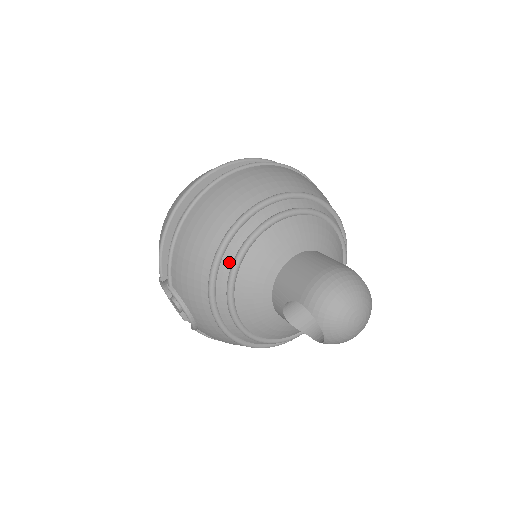
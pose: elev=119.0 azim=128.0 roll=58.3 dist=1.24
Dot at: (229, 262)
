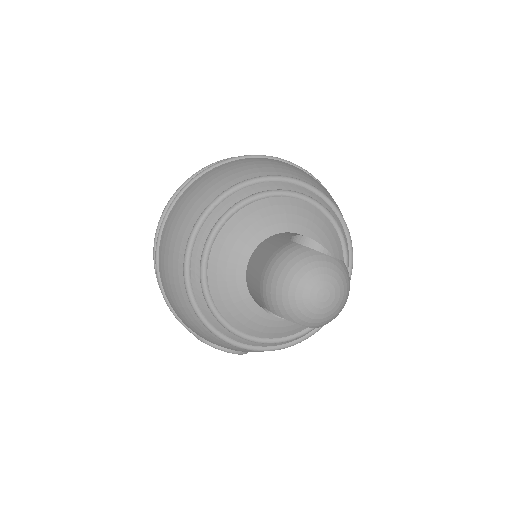
Dot at: (203, 300)
